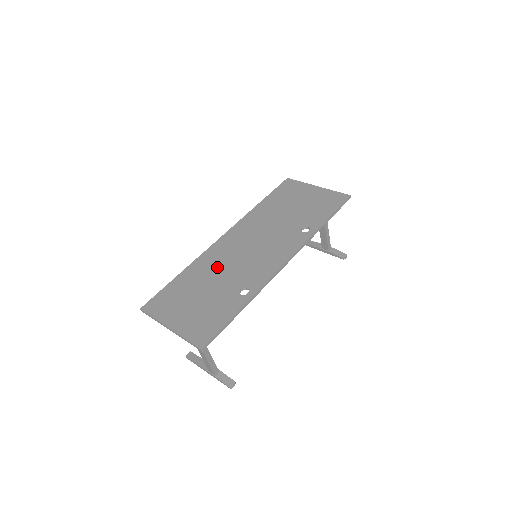
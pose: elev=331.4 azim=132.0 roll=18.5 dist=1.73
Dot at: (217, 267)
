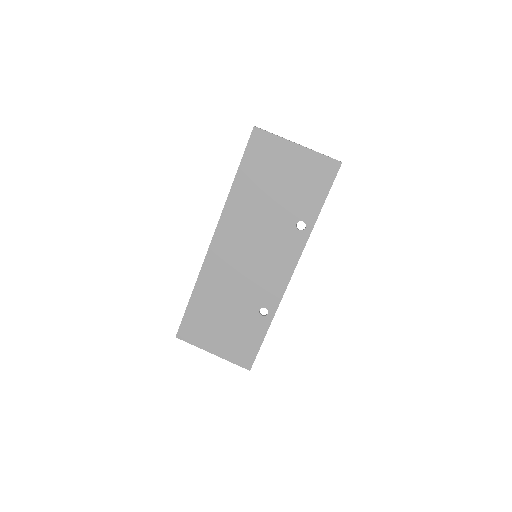
Dot at: (226, 285)
